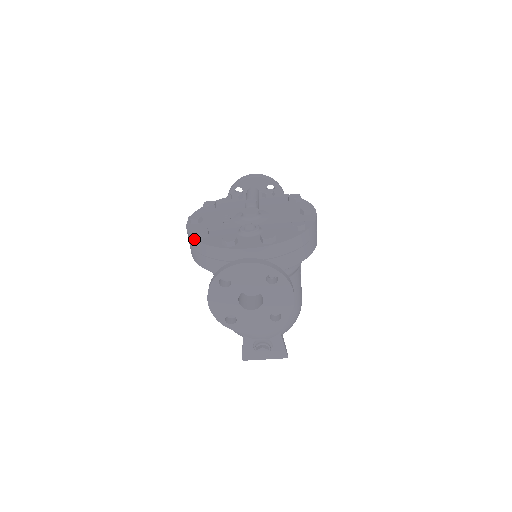
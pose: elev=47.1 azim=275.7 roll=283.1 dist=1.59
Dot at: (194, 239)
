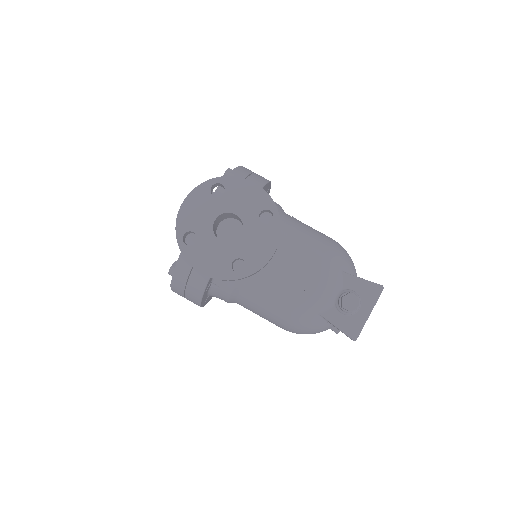
Dot at: (172, 277)
